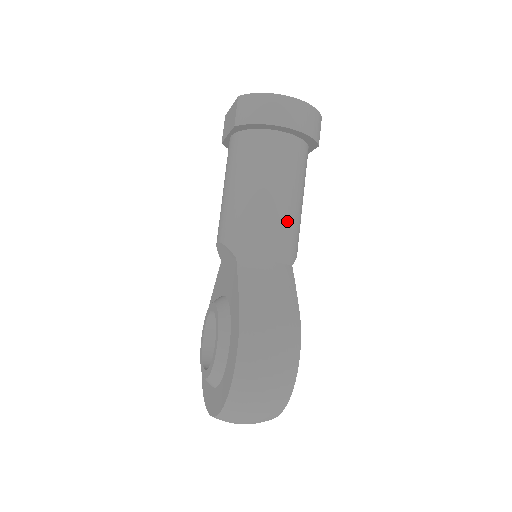
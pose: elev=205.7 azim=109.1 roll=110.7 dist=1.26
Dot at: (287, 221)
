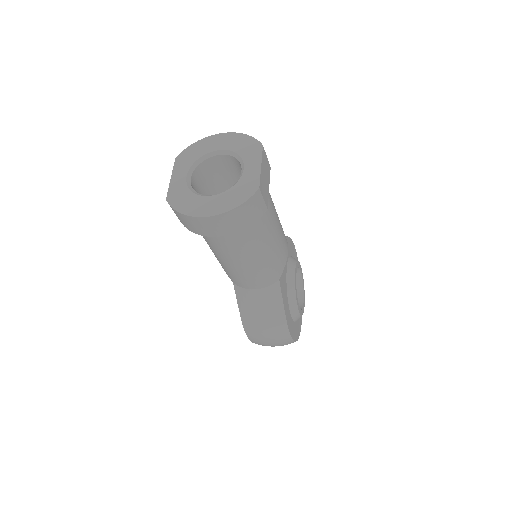
Dot at: (259, 269)
